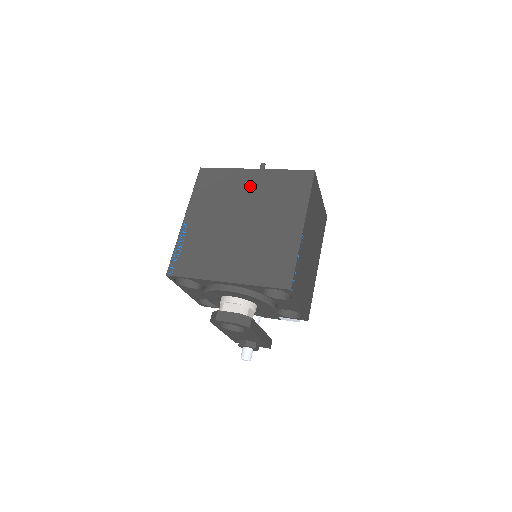
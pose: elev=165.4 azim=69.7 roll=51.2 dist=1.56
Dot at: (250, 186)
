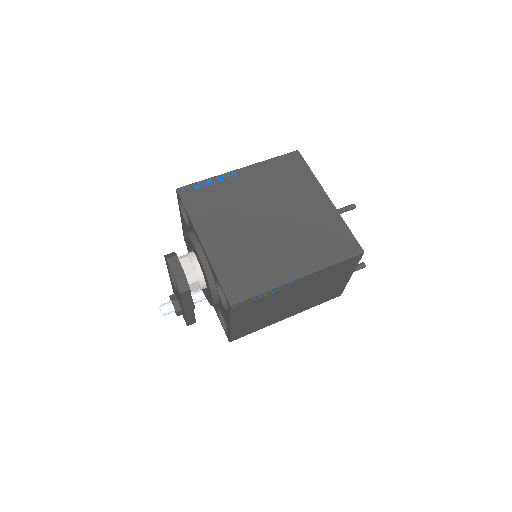
Dot at: (309, 204)
